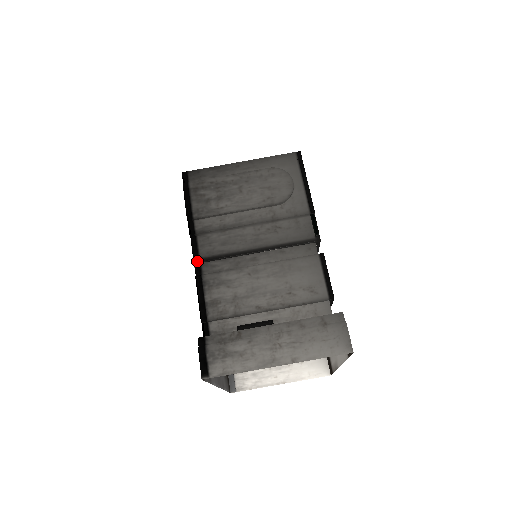
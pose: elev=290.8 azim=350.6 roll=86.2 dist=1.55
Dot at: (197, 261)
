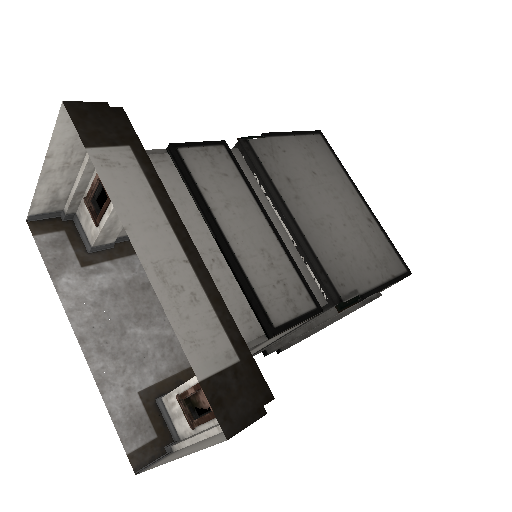
Dot at: occluded
